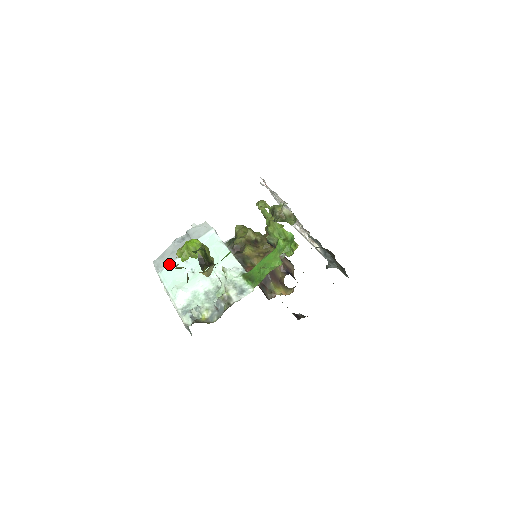
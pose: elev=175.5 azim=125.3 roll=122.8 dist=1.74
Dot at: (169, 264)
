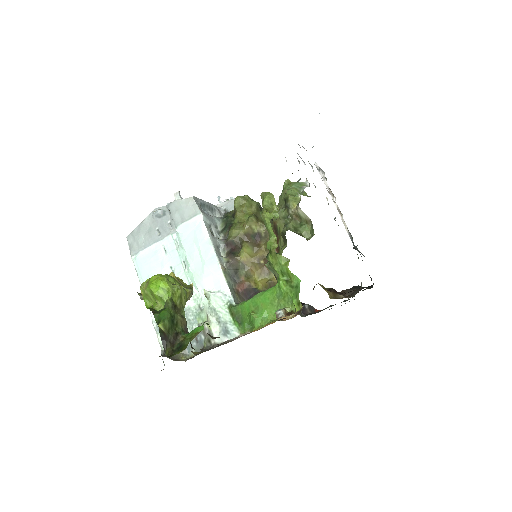
Dot at: (145, 249)
